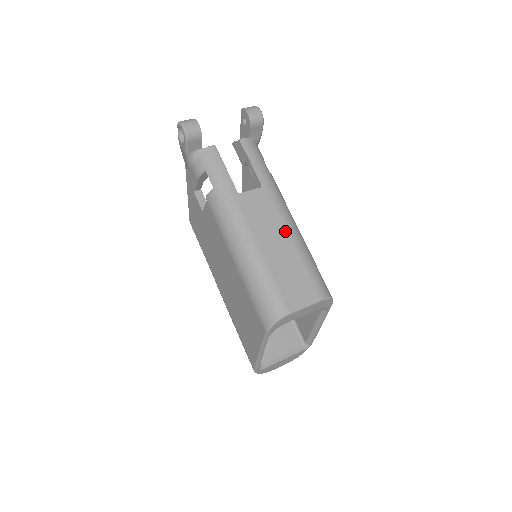
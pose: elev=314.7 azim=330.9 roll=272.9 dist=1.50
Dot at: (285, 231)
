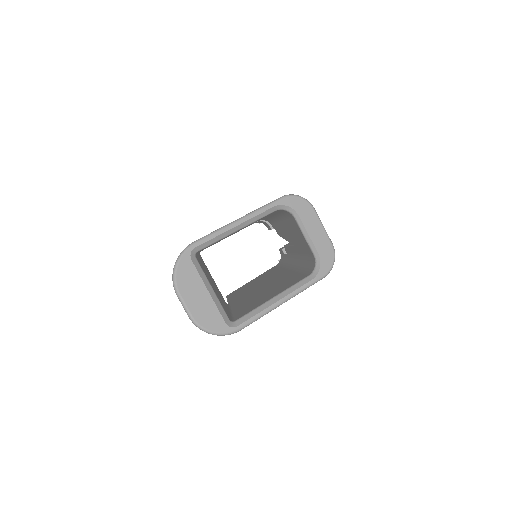
Dot at: occluded
